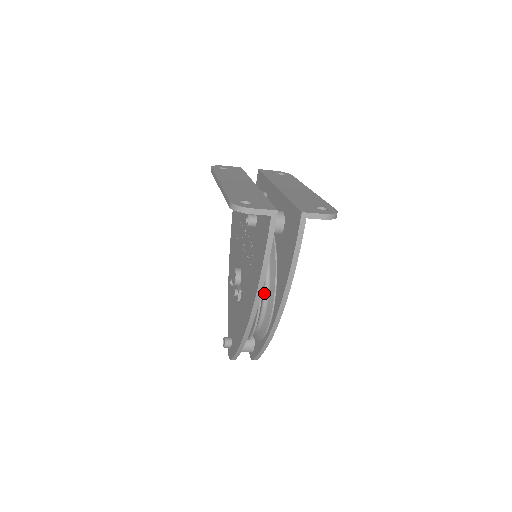
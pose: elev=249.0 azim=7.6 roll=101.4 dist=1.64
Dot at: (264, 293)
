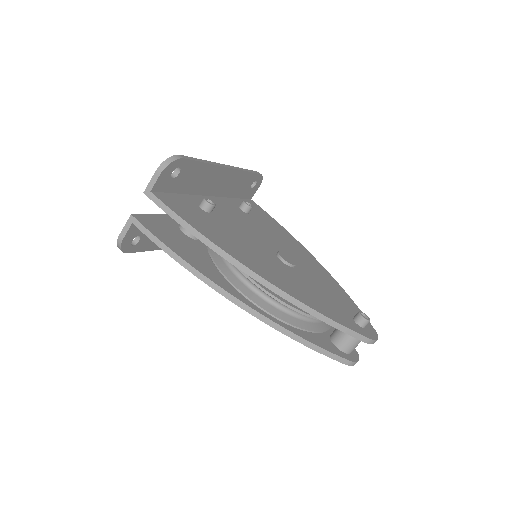
Dot at: (238, 276)
